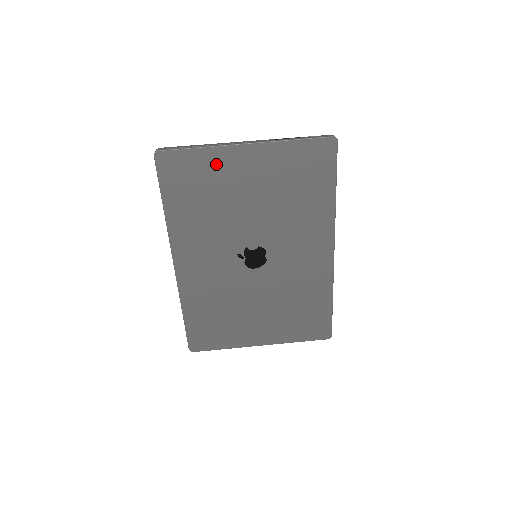
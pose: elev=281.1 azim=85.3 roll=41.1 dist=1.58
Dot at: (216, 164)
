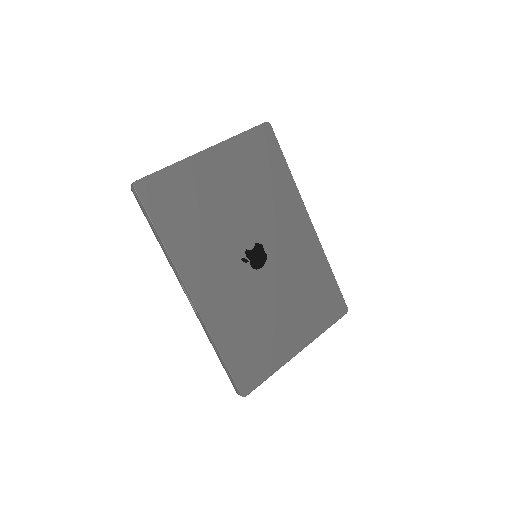
Dot at: (190, 176)
